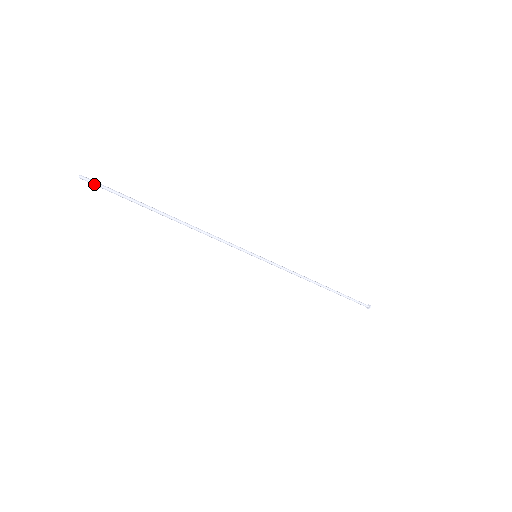
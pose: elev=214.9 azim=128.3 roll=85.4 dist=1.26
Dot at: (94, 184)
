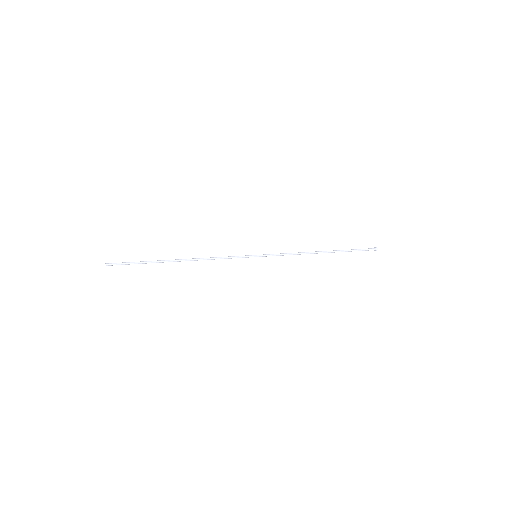
Dot at: occluded
